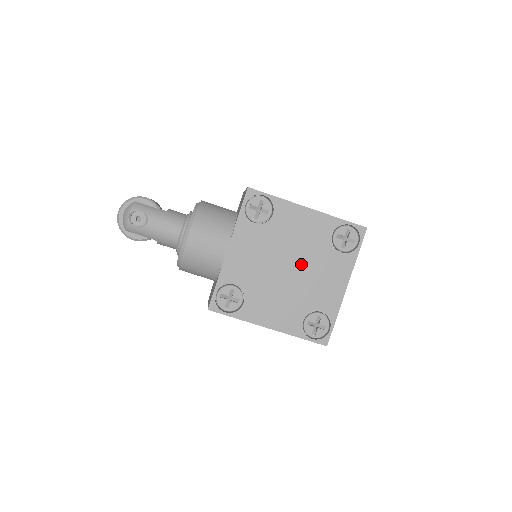
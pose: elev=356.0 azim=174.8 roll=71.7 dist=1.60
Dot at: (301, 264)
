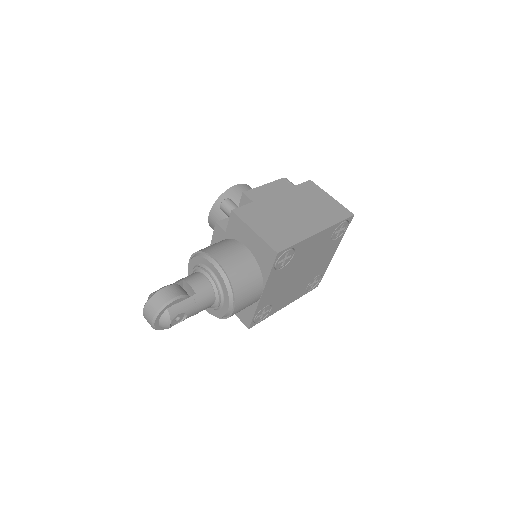
Dot at: (309, 264)
